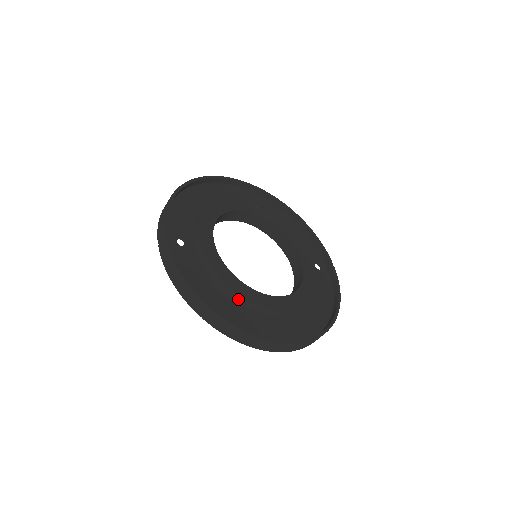
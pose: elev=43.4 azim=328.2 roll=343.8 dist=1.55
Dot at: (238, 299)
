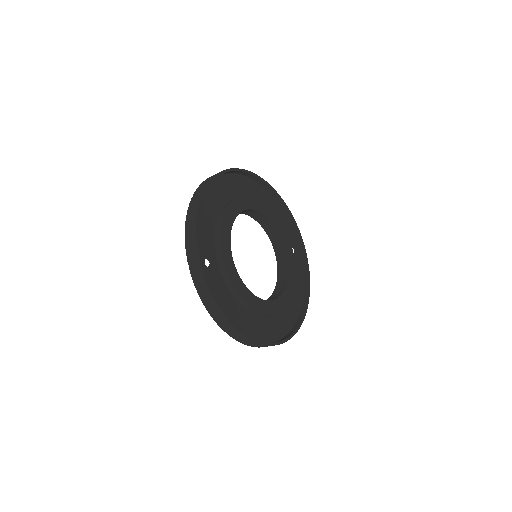
Dot at: (251, 310)
